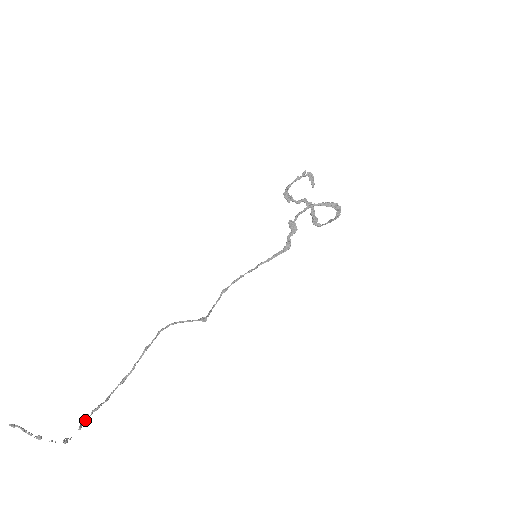
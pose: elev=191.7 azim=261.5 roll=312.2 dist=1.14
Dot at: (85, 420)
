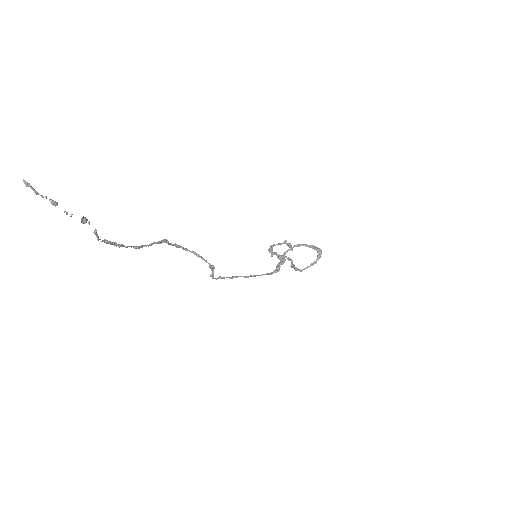
Dot at: (98, 236)
